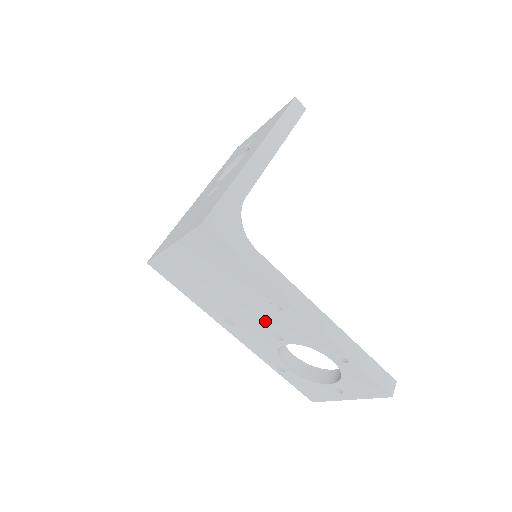
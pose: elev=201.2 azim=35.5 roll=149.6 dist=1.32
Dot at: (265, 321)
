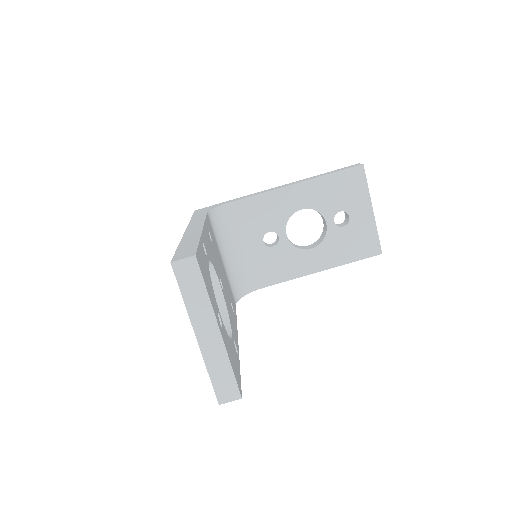
Dot at: occluded
